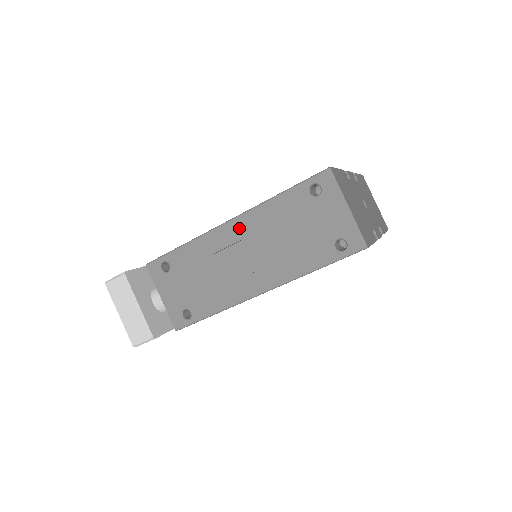
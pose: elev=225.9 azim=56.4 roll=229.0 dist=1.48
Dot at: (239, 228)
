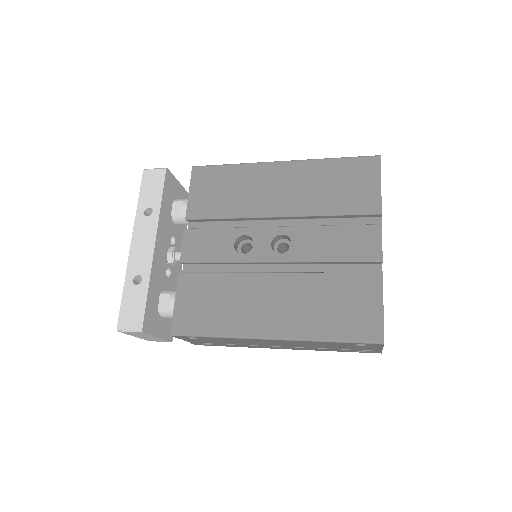
Dot at: (279, 342)
